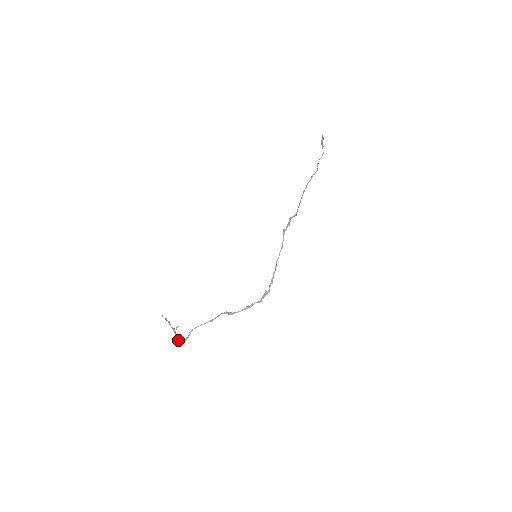
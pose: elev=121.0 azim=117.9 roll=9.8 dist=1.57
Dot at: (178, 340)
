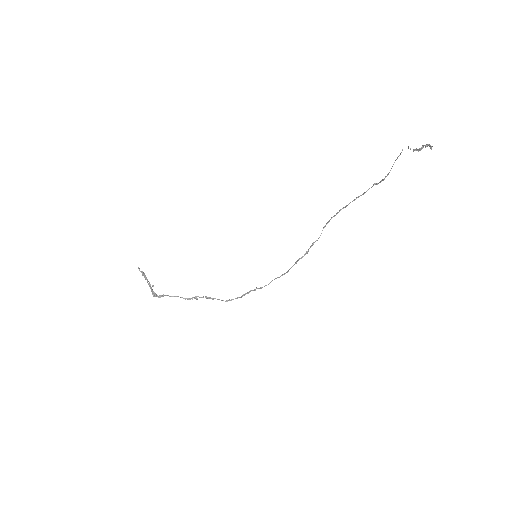
Dot at: (152, 294)
